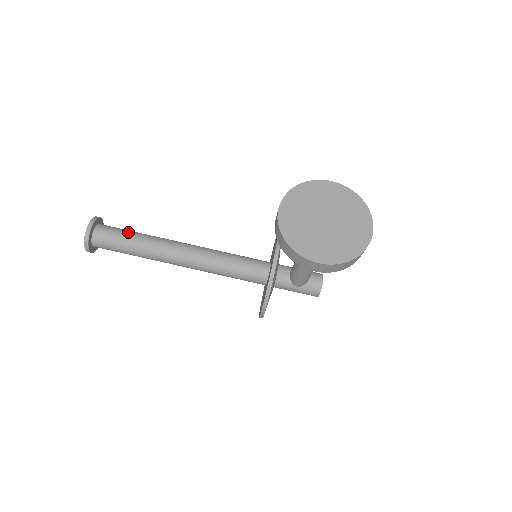
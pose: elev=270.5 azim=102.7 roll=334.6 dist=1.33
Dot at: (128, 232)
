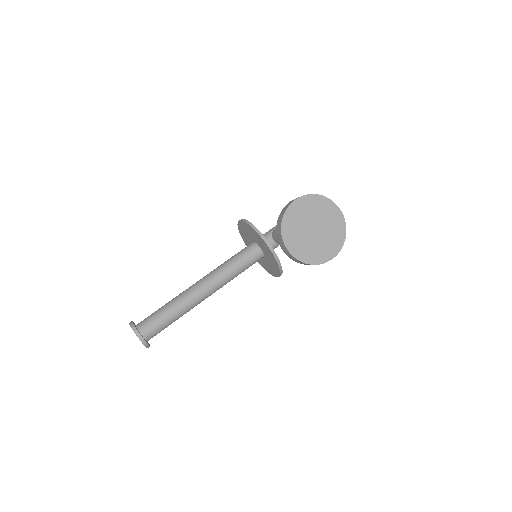
Dot at: (162, 314)
